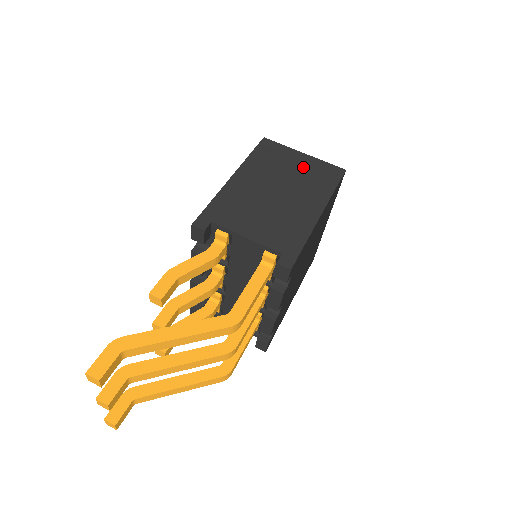
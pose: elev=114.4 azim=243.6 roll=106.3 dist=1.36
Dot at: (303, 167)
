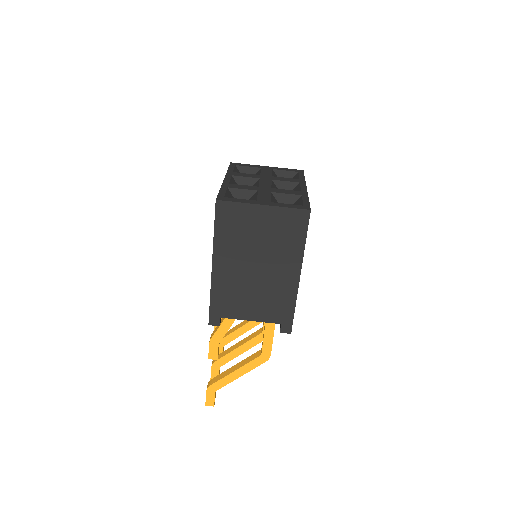
Dot at: (268, 226)
